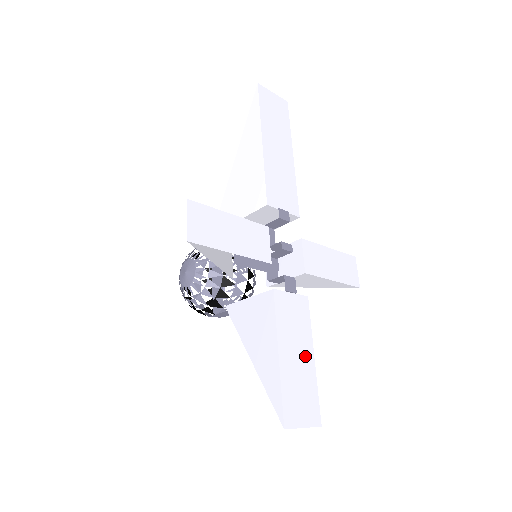
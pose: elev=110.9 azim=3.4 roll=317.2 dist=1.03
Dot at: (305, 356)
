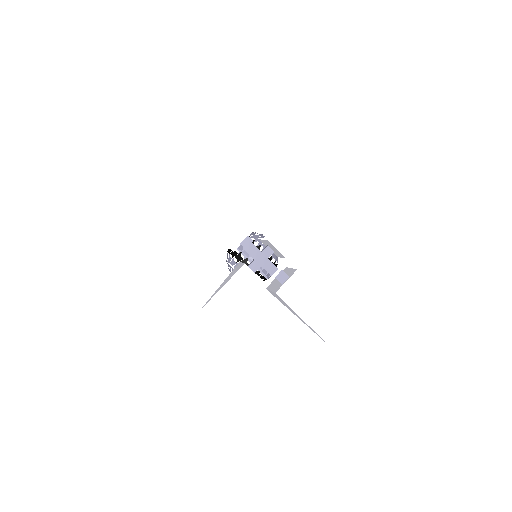
Dot at: (319, 303)
